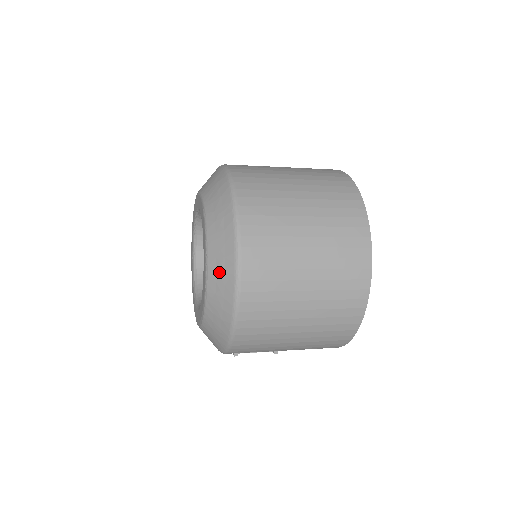
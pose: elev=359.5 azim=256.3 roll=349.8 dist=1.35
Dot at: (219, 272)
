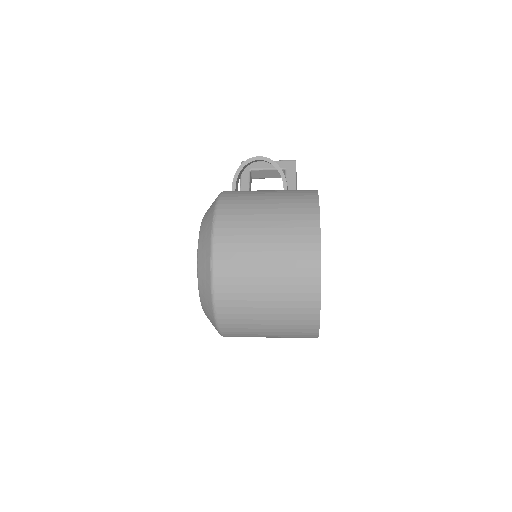
Dot at: (210, 320)
